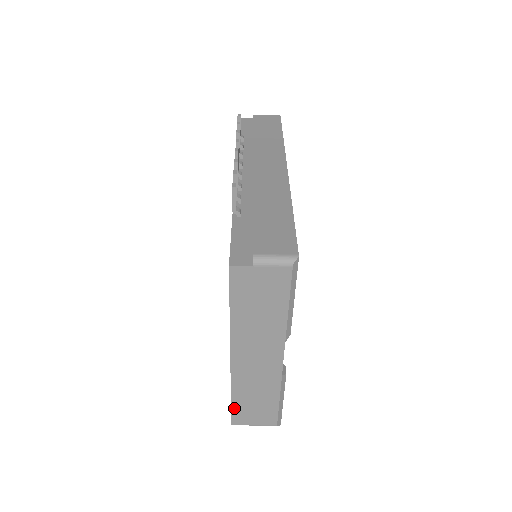
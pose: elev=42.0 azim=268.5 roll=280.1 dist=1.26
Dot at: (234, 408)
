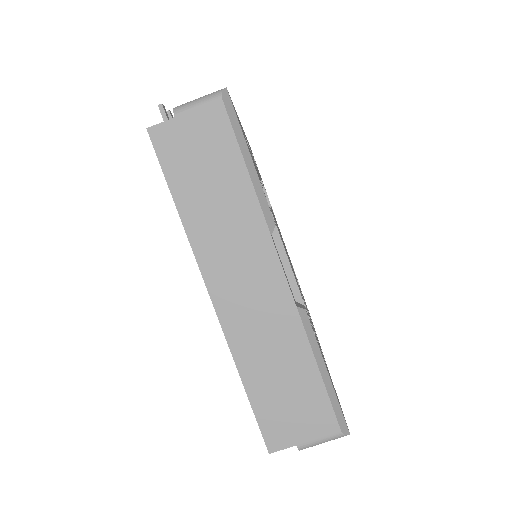
Dot at: (257, 409)
